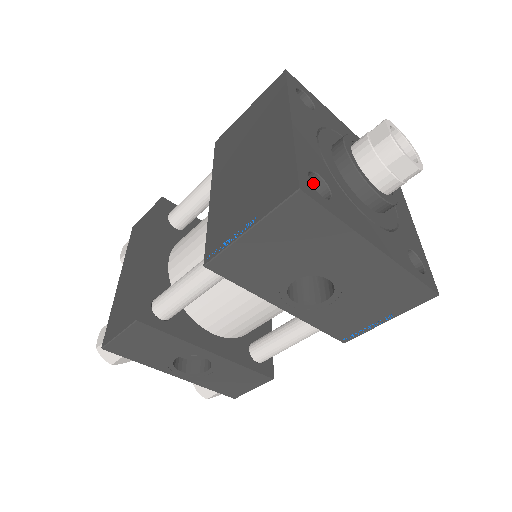
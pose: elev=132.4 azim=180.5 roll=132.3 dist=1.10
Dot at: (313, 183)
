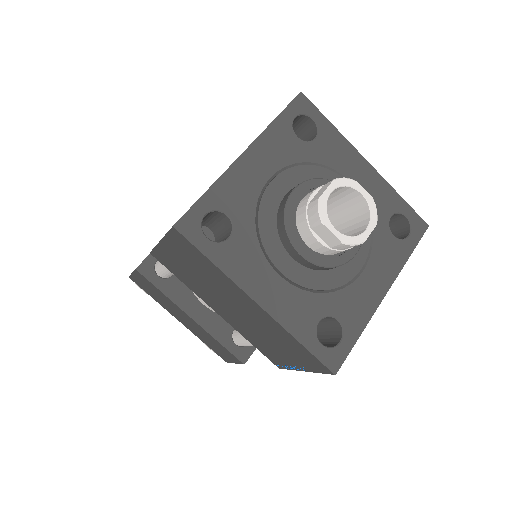
Dot at: occluded
